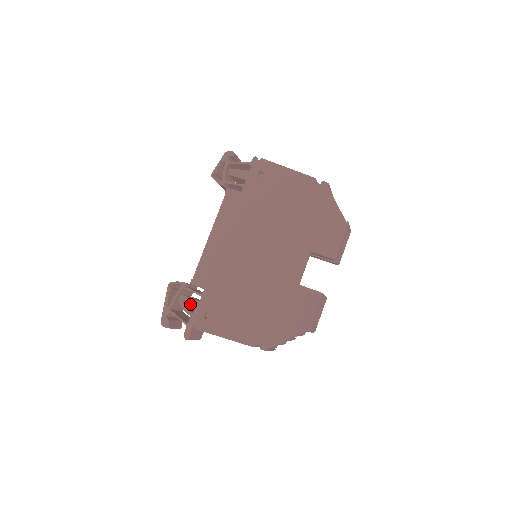
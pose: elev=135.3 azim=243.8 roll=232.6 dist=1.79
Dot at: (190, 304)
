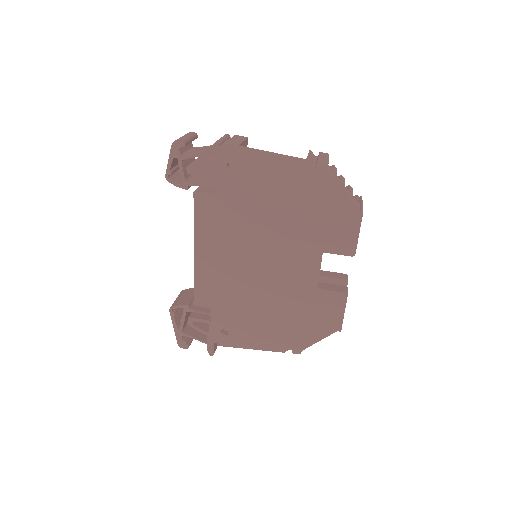
Dot at: occluded
